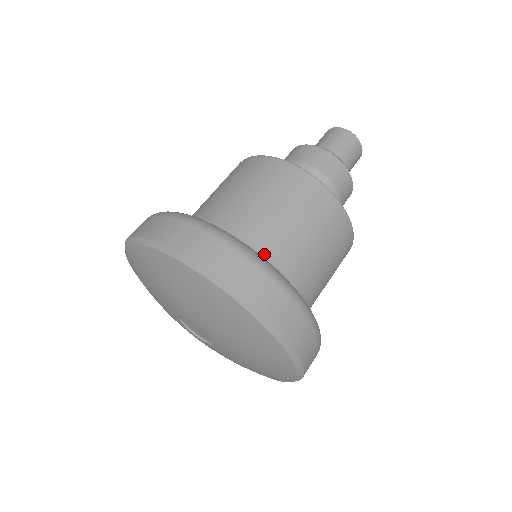
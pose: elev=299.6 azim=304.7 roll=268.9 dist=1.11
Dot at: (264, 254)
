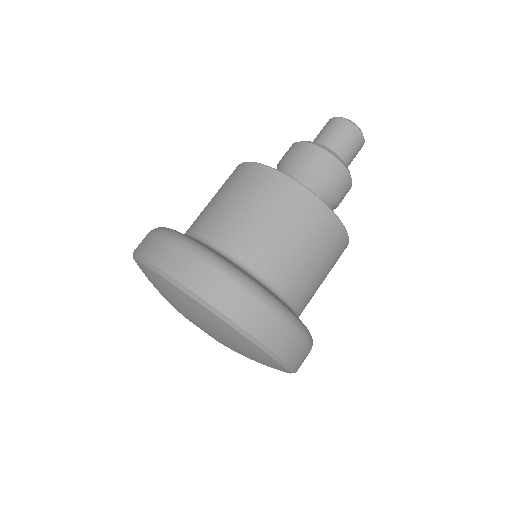
Dot at: (258, 272)
